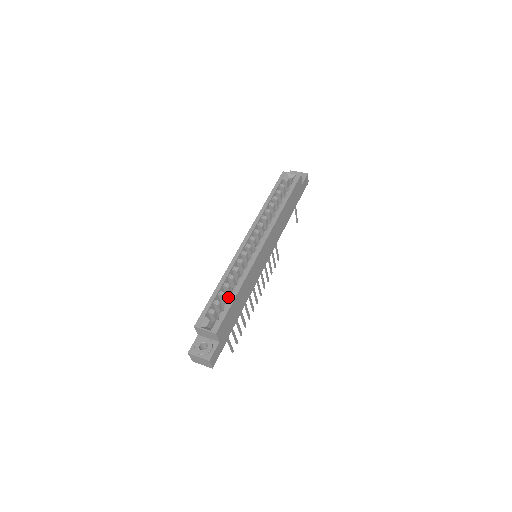
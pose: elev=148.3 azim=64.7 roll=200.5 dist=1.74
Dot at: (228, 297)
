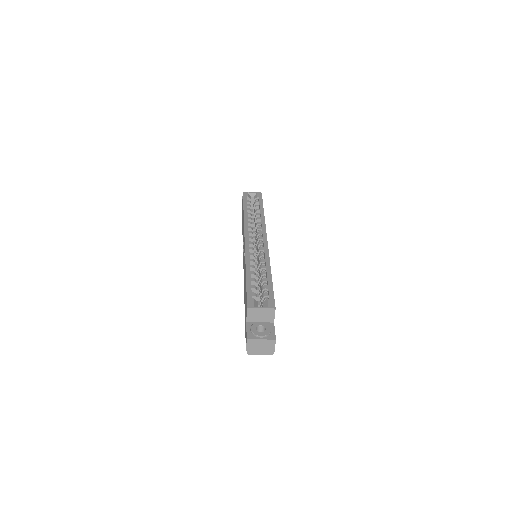
Dot at: (263, 281)
